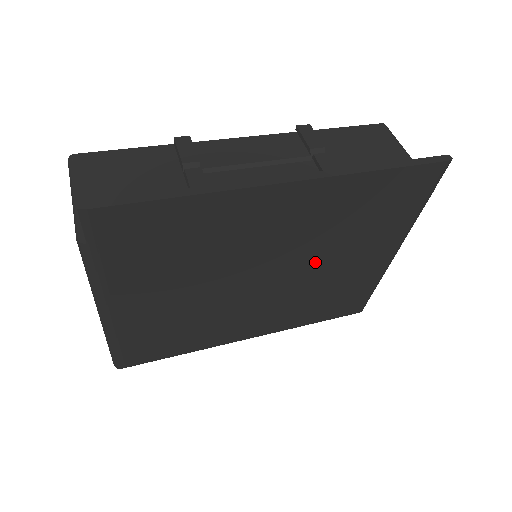
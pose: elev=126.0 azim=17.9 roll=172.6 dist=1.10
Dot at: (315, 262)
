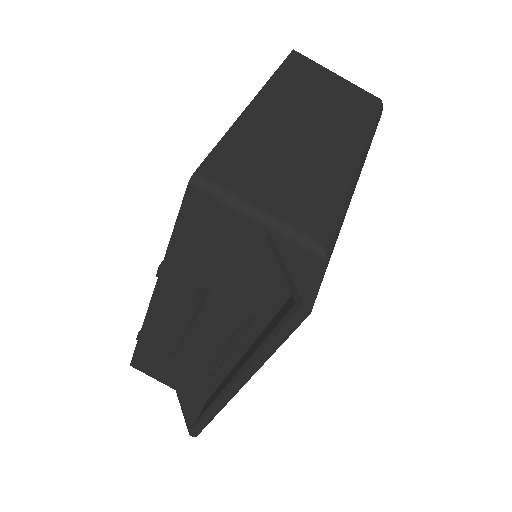
Dot at: occluded
